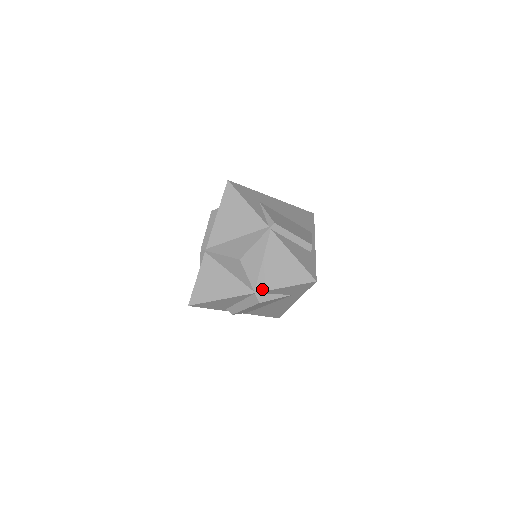
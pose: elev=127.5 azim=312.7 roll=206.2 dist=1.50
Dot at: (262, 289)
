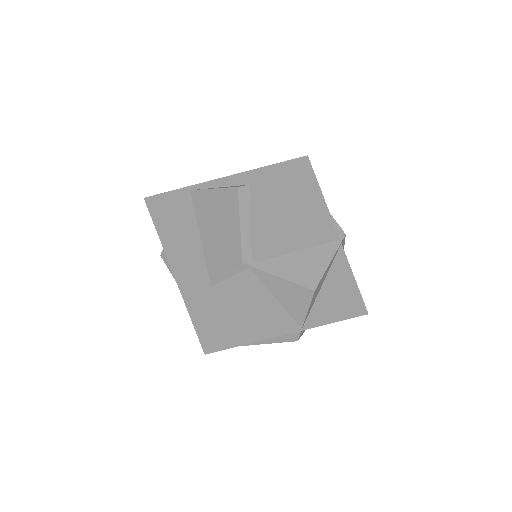
Dot at: (312, 325)
